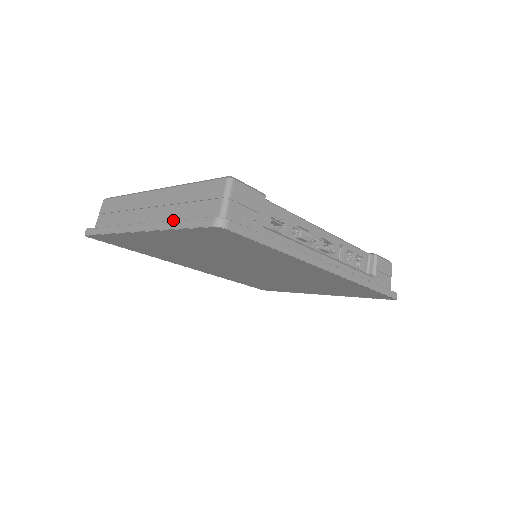
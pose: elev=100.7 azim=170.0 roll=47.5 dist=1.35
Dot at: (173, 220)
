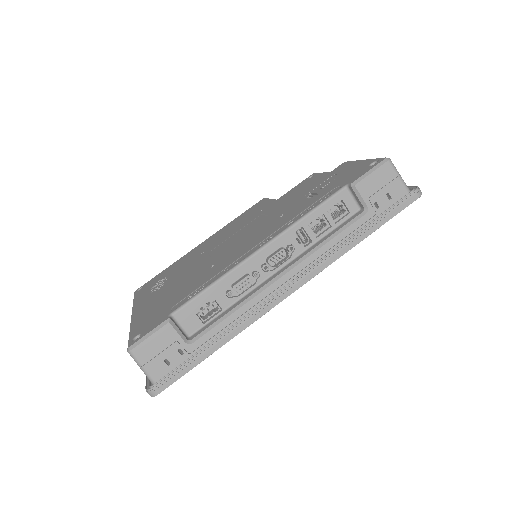
Dot at: occluded
